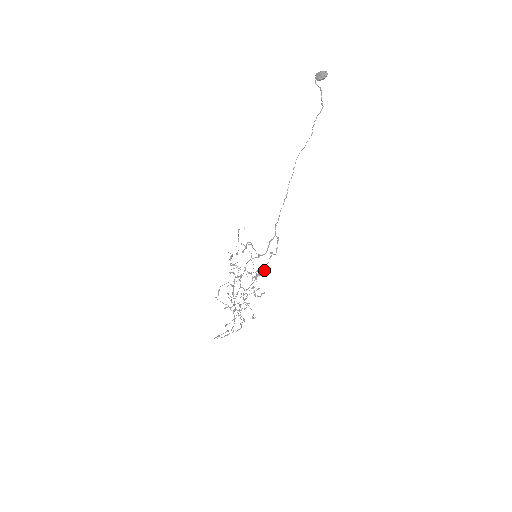
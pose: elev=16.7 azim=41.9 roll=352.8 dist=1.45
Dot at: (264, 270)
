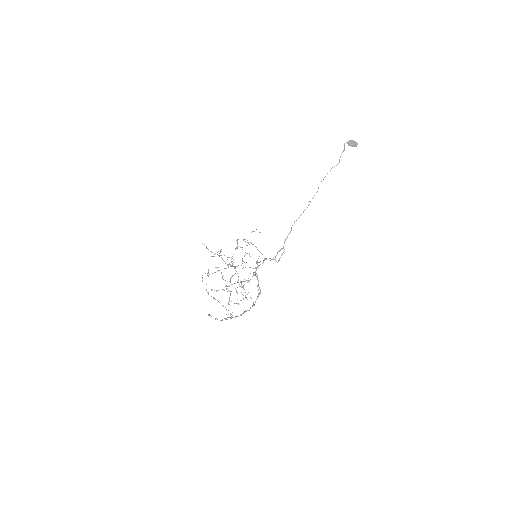
Dot at: occluded
